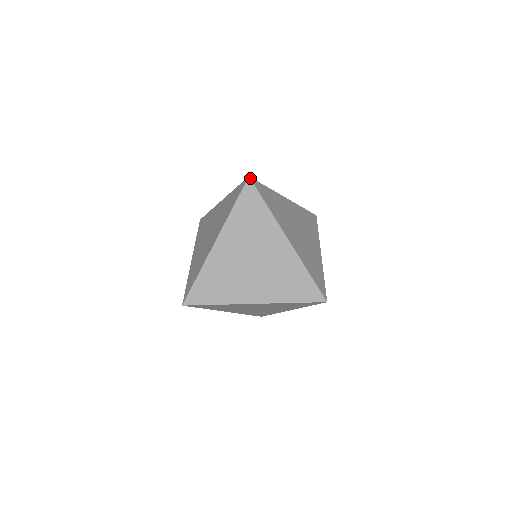
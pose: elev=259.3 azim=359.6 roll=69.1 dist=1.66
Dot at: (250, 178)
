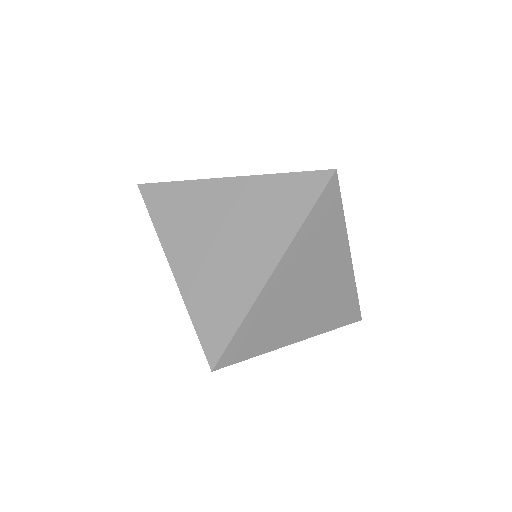
Dot at: (335, 172)
